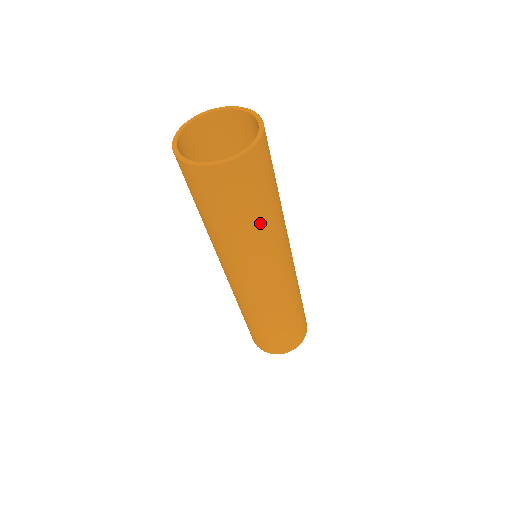
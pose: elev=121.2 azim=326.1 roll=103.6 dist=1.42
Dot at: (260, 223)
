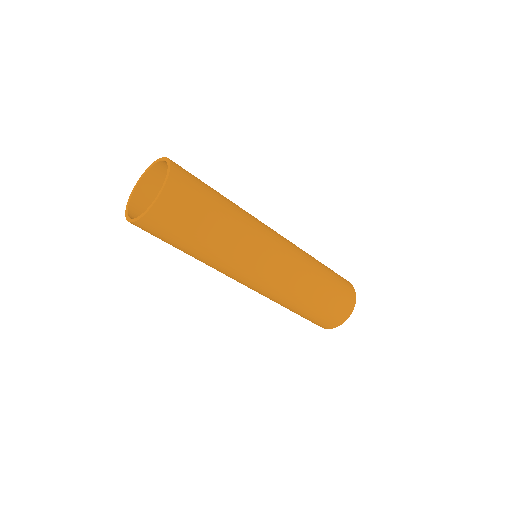
Dot at: (224, 221)
